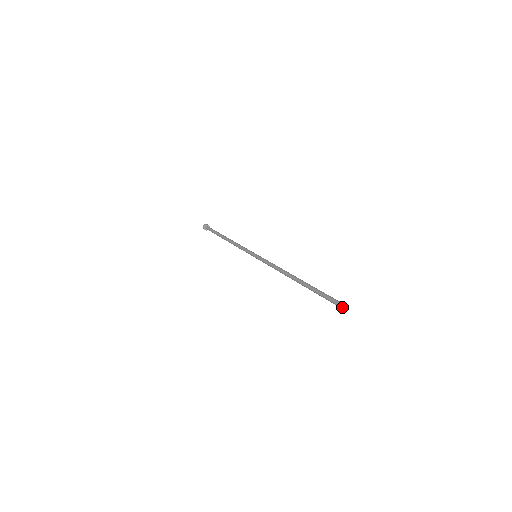
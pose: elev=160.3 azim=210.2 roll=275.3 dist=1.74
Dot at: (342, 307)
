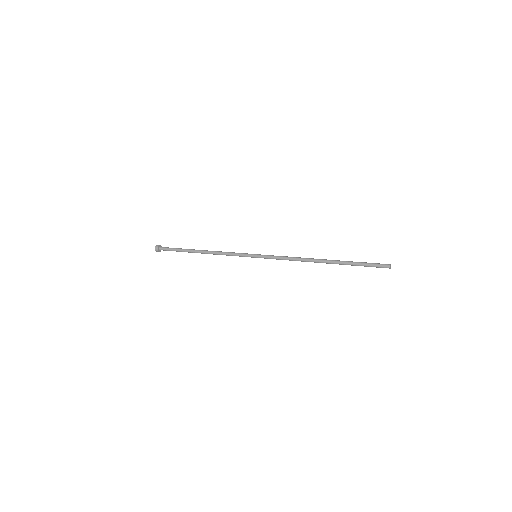
Dot at: (390, 267)
